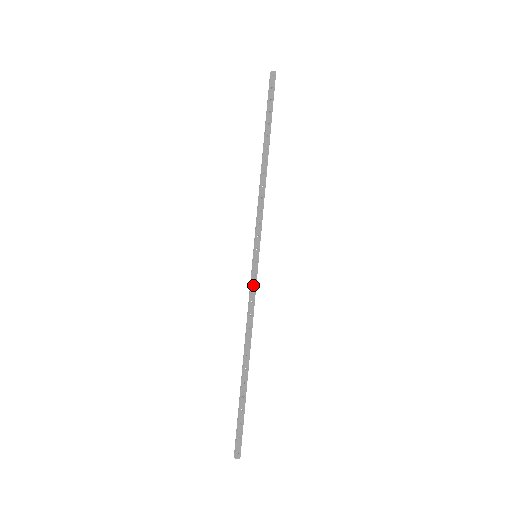
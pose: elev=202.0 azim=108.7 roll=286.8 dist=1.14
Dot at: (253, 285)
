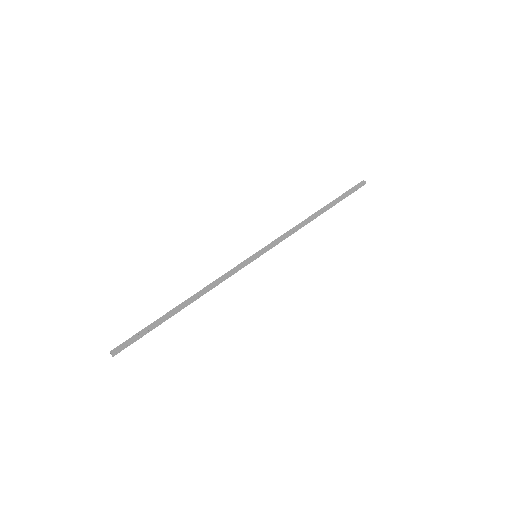
Dot at: (238, 269)
